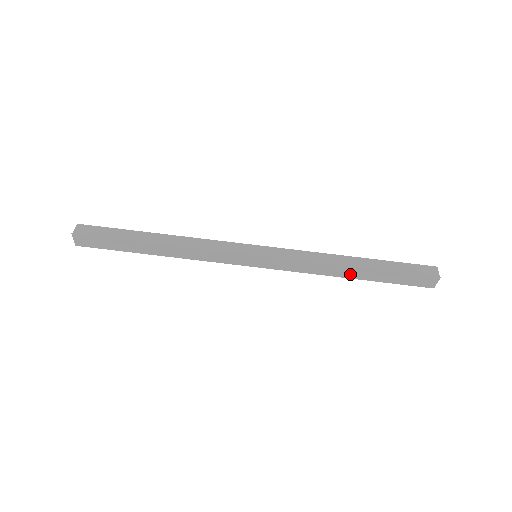
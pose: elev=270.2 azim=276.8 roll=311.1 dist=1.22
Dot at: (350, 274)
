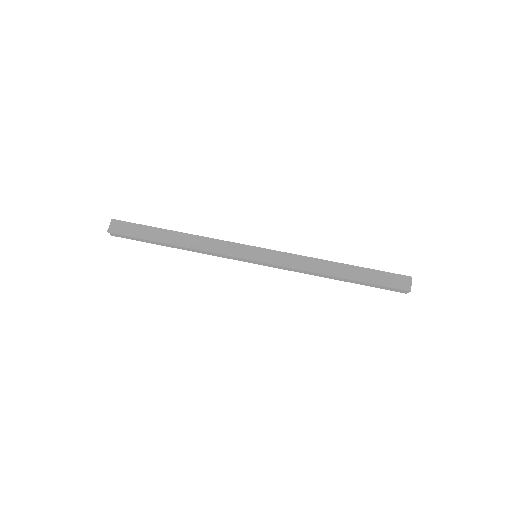
Dot at: (336, 272)
